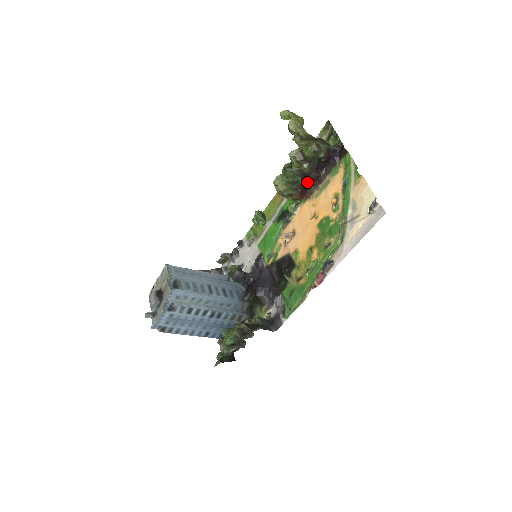
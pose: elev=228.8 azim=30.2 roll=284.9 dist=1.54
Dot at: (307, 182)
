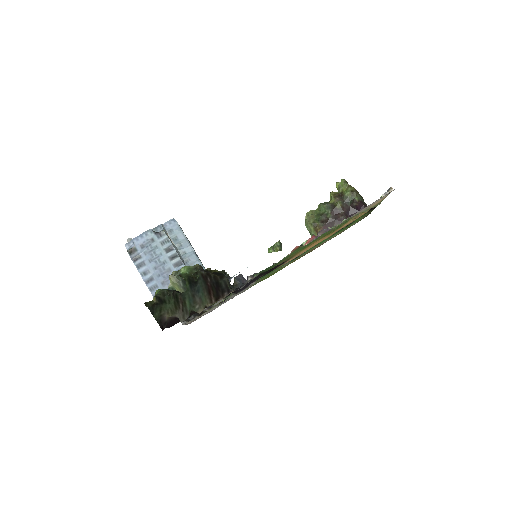
Dot at: (334, 219)
